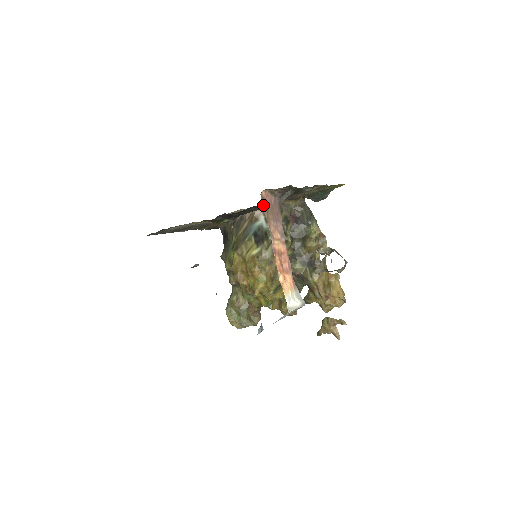
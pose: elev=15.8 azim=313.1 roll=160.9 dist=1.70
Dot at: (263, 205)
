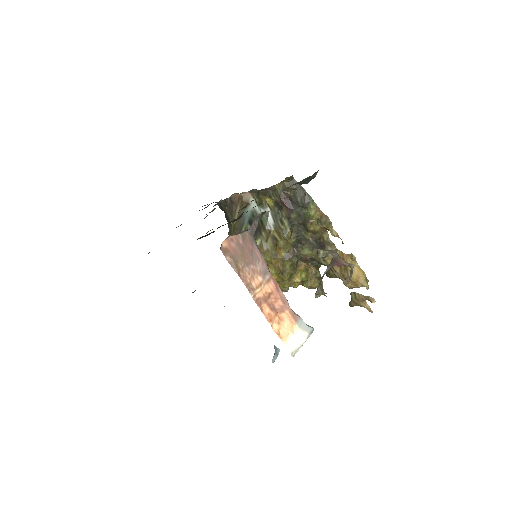
Dot at: (228, 259)
